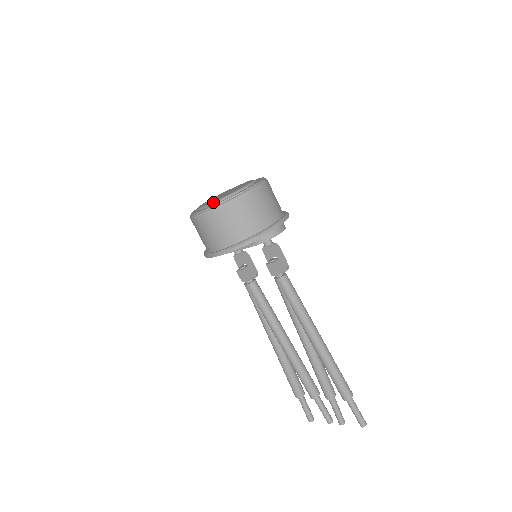
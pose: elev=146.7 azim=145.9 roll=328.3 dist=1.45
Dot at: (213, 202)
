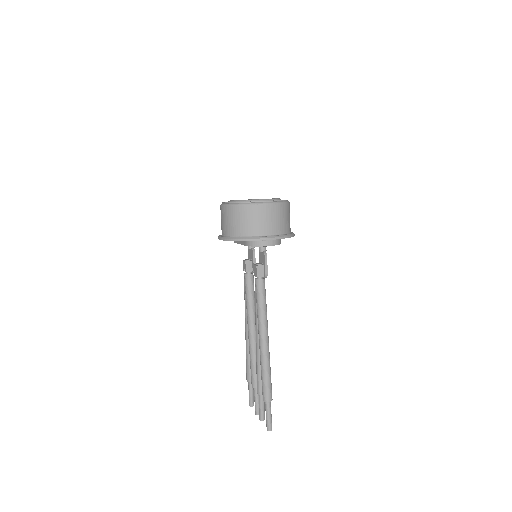
Dot at: (234, 200)
